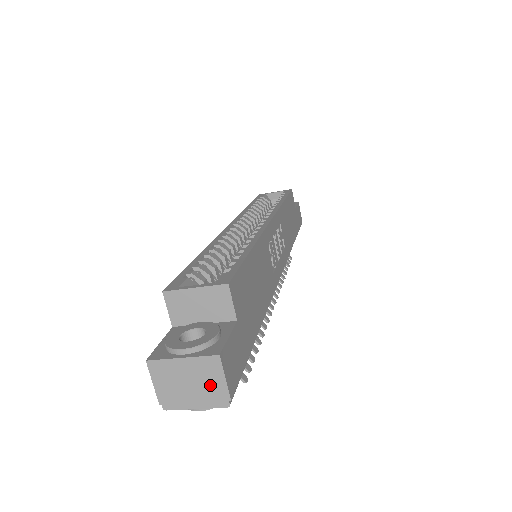
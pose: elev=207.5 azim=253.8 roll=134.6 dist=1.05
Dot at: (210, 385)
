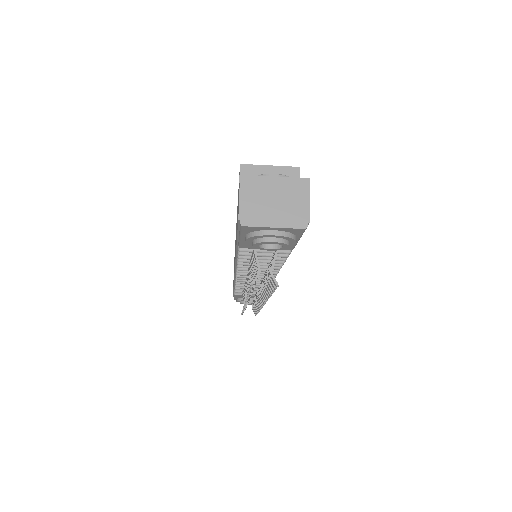
Dot at: (294, 205)
